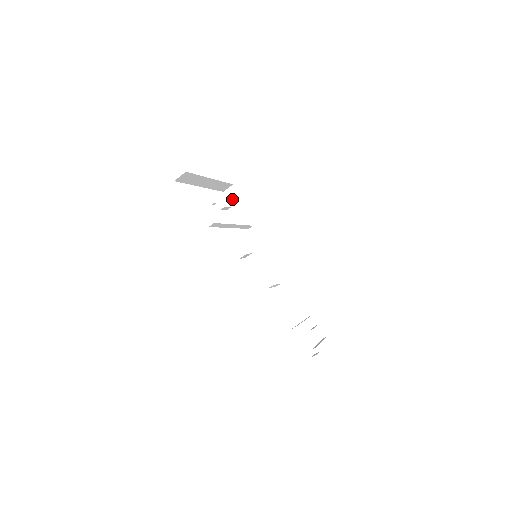
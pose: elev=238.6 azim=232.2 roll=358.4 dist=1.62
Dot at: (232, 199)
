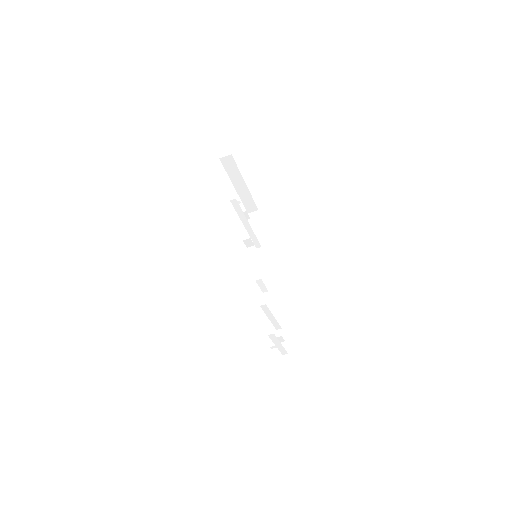
Dot at: (253, 220)
